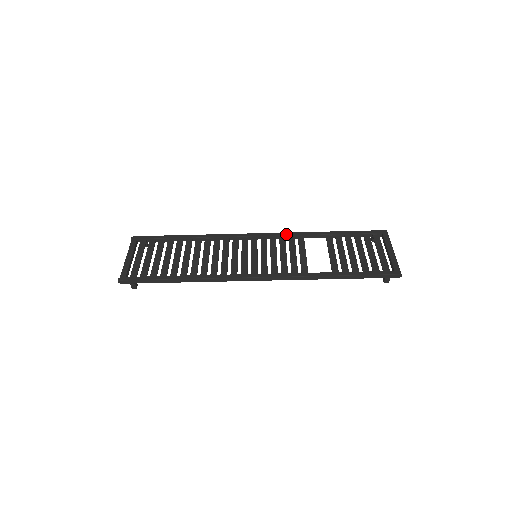
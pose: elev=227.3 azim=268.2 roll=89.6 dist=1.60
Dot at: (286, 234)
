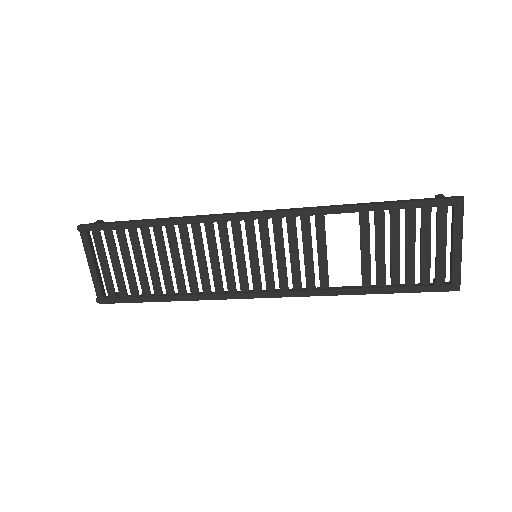
Dot at: (296, 214)
